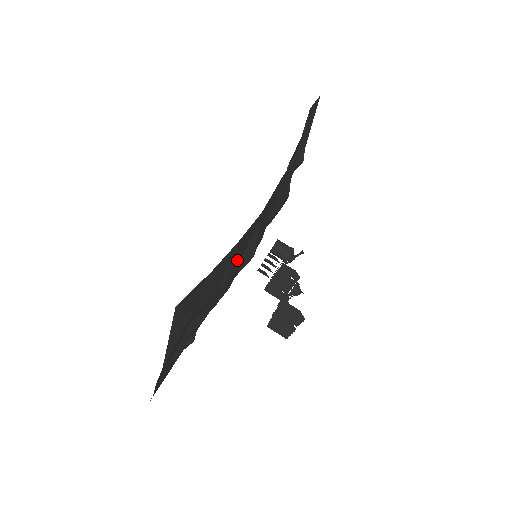
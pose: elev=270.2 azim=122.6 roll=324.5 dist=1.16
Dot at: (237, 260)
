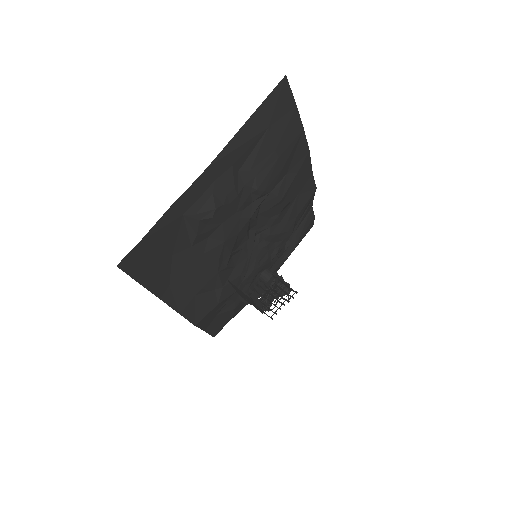
Dot at: (289, 155)
